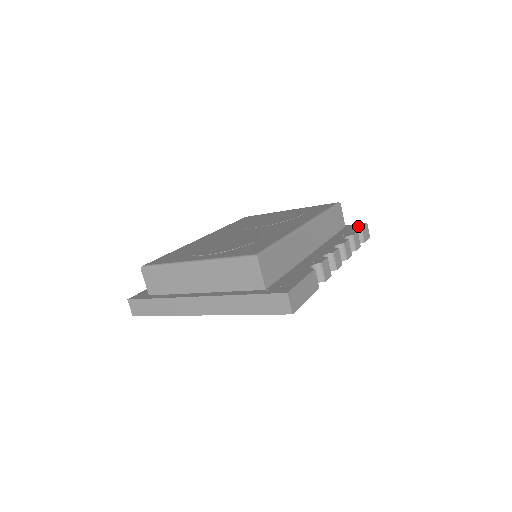
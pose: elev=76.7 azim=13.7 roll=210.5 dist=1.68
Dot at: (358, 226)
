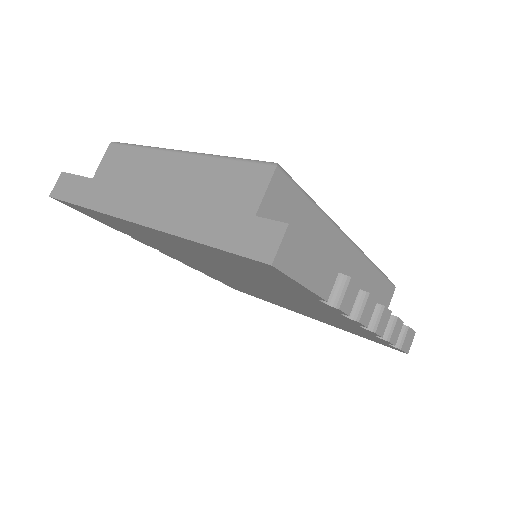
Dot at: occluded
